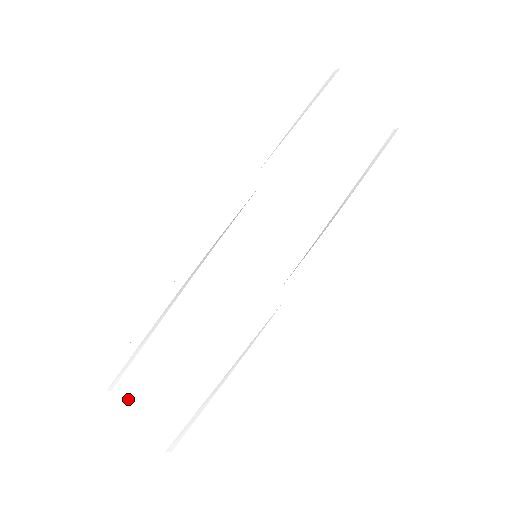
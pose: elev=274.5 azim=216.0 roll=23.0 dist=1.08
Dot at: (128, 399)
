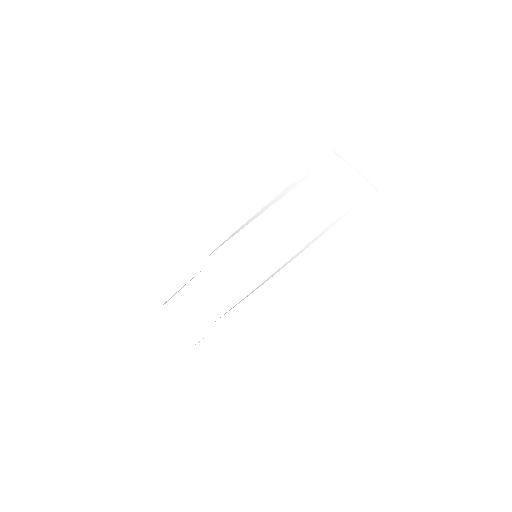
Dot at: (174, 311)
